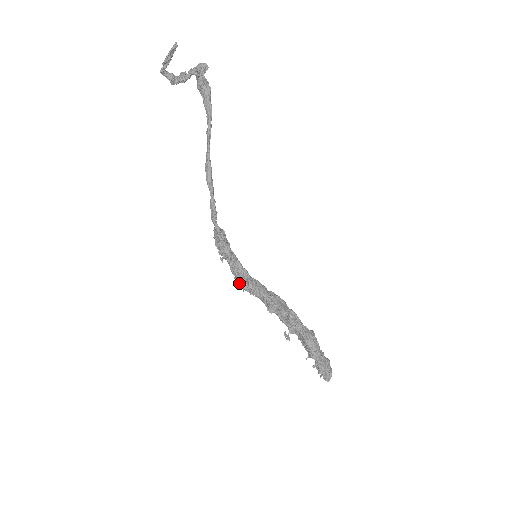
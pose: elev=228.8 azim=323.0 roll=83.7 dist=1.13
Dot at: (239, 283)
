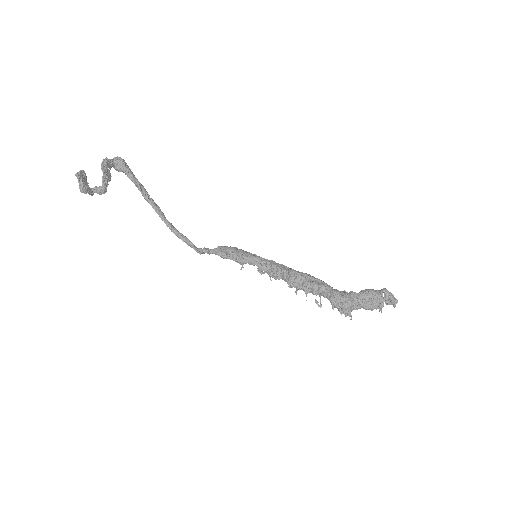
Dot at: (266, 272)
